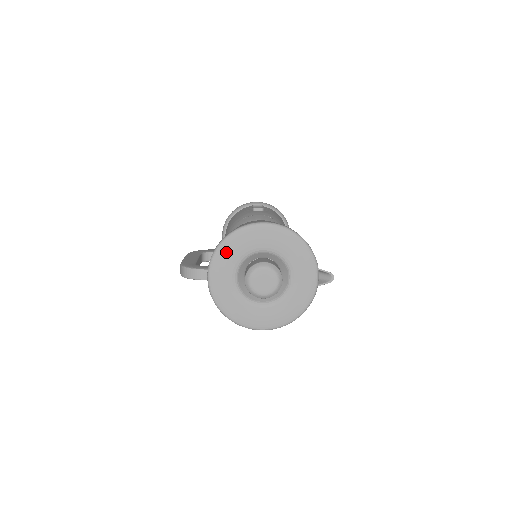
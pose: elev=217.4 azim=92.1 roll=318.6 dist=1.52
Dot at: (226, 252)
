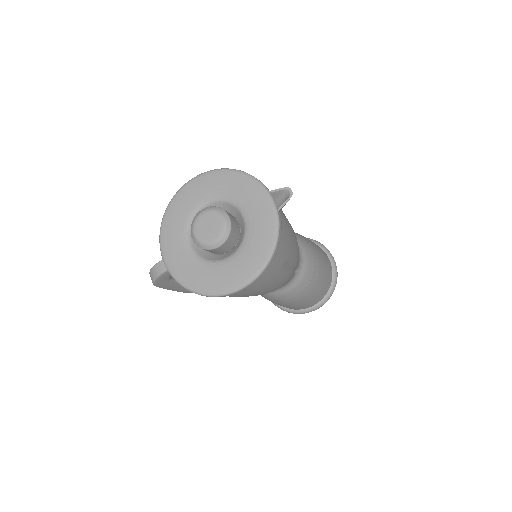
Dot at: (169, 226)
